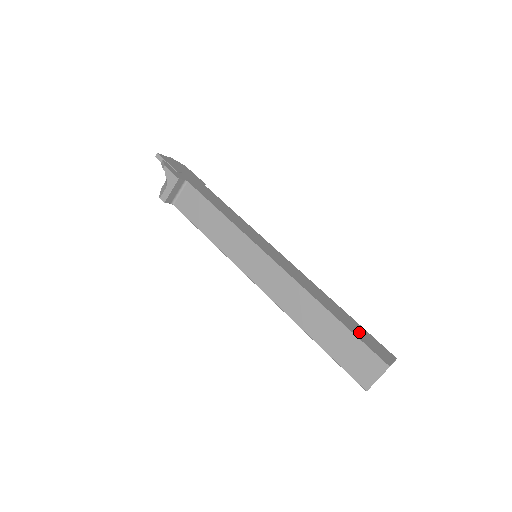
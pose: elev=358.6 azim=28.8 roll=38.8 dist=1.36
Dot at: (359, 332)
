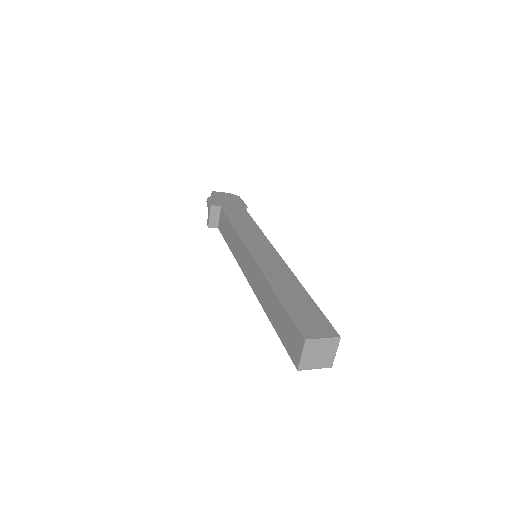
Dot at: (302, 310)
